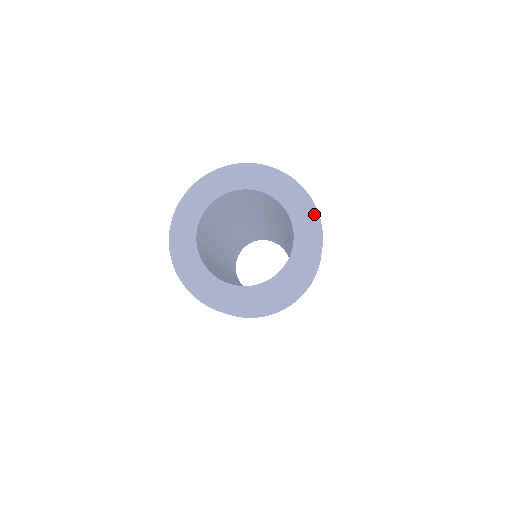
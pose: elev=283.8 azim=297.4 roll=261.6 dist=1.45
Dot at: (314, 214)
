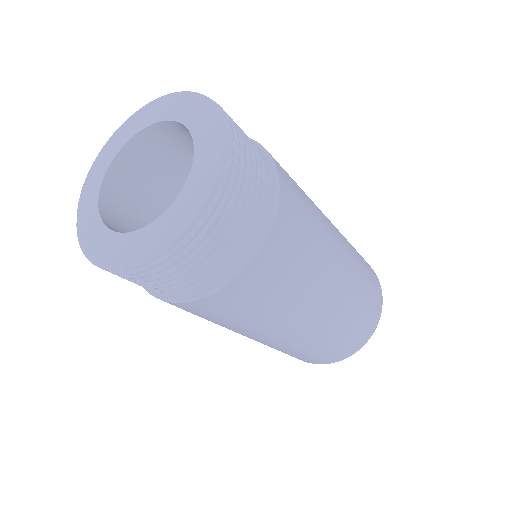
Dot at: (217, 165)
